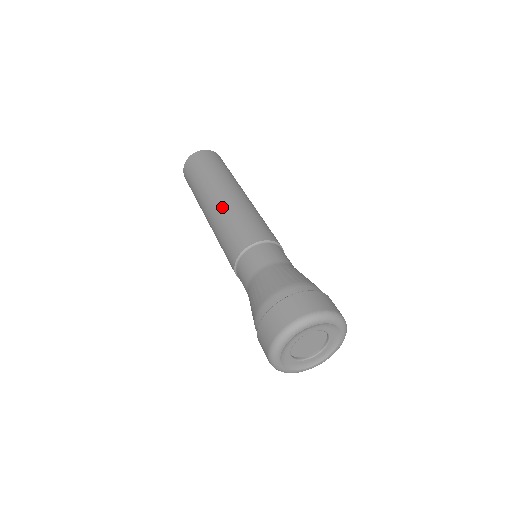
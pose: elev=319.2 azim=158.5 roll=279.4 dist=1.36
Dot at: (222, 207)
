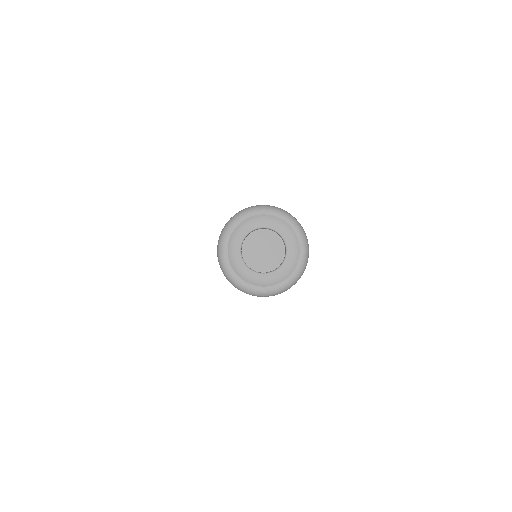
Dot at: occluded
